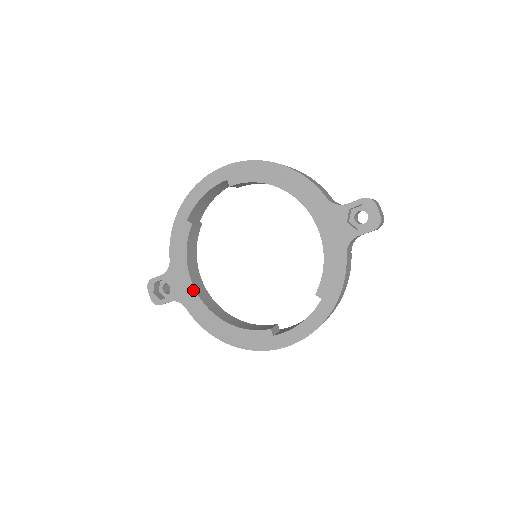
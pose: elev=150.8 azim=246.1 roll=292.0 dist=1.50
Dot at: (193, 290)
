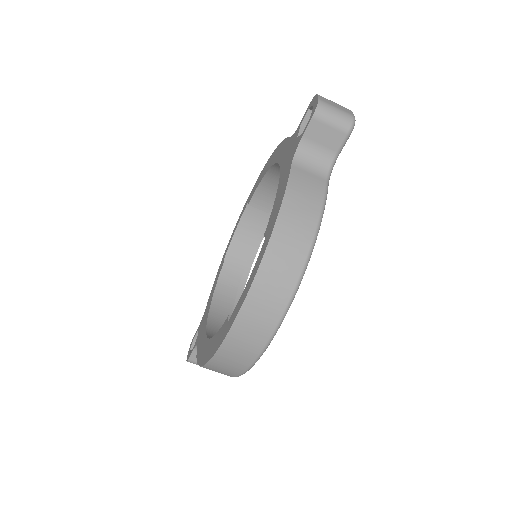
Dot at: (206, 323)
